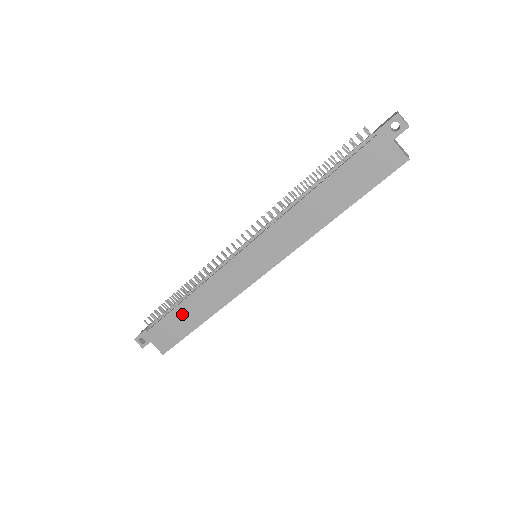
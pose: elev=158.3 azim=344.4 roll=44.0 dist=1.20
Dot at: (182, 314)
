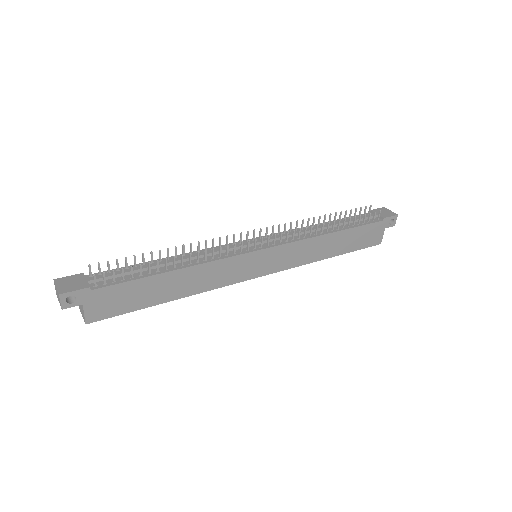
Dot at: (155, 285)
